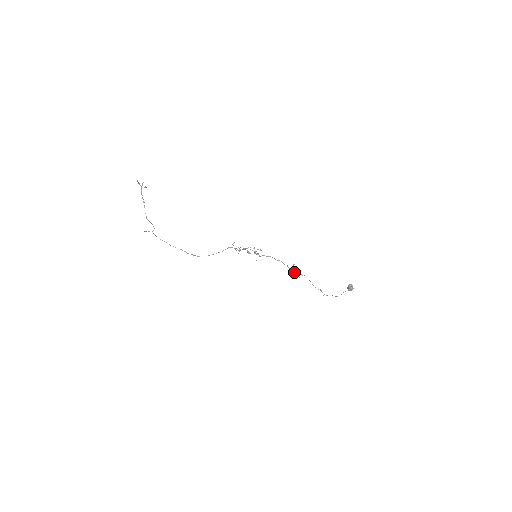
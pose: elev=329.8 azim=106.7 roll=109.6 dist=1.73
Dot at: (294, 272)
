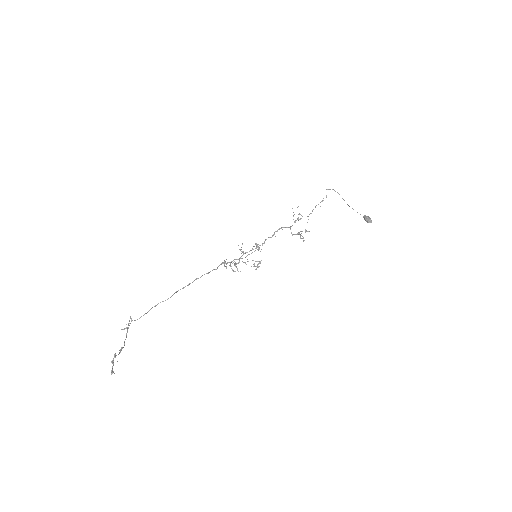
Dot at: occluded
